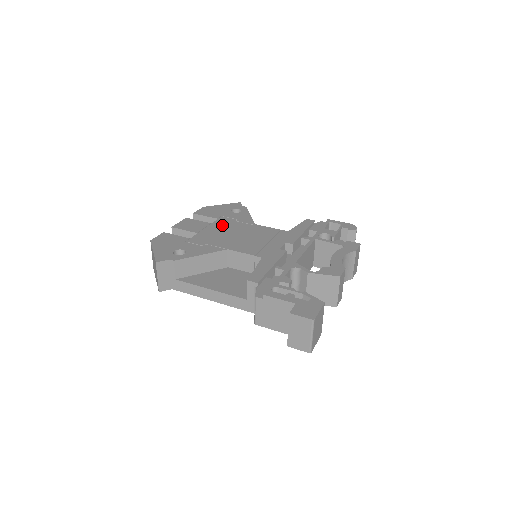
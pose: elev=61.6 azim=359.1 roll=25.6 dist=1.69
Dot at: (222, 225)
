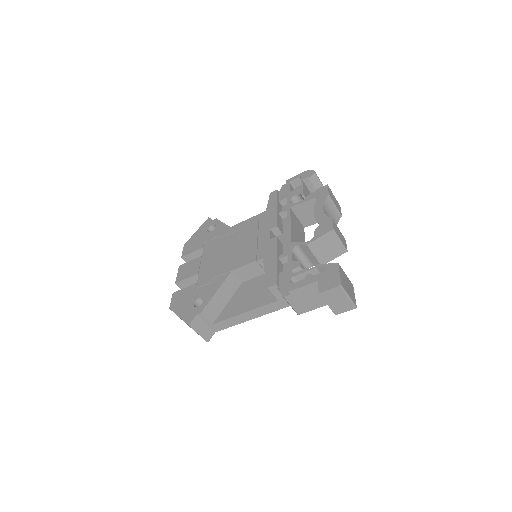
Dot at: (211, 251)
